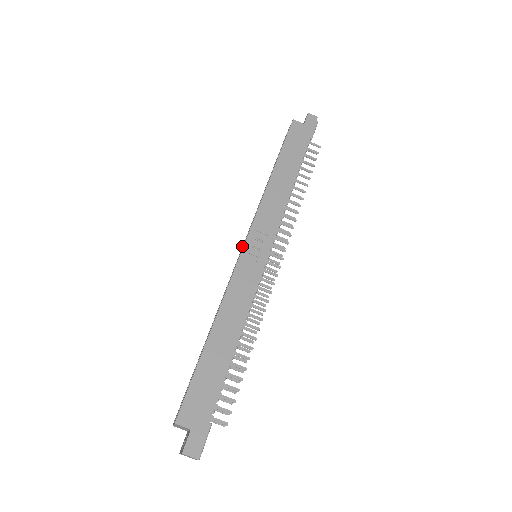
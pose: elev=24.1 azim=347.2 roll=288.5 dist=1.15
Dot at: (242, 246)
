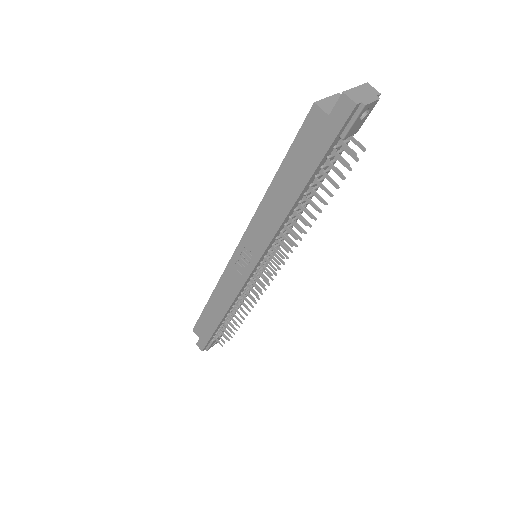
Dot at: occluded
